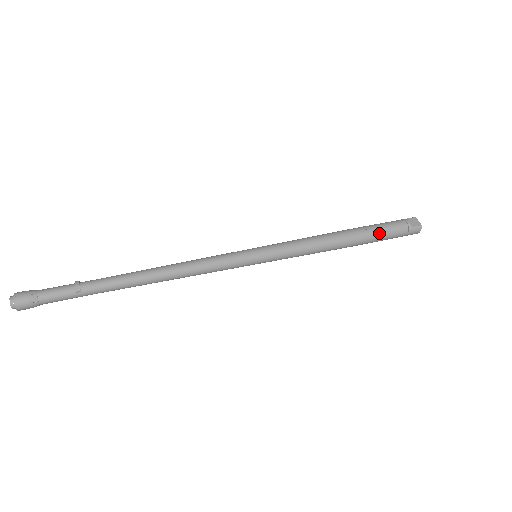
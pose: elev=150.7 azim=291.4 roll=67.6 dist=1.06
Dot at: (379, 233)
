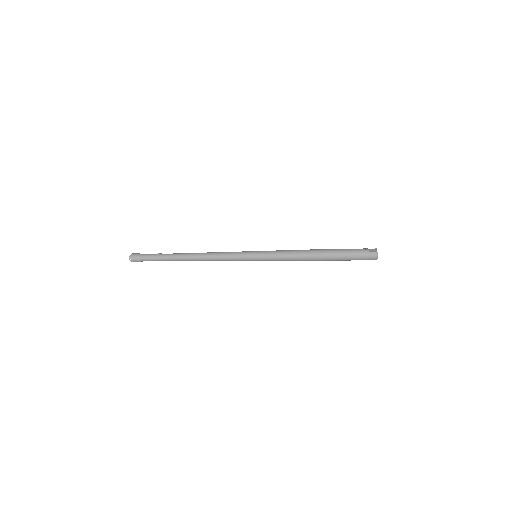
Dot at: (341, 253)
